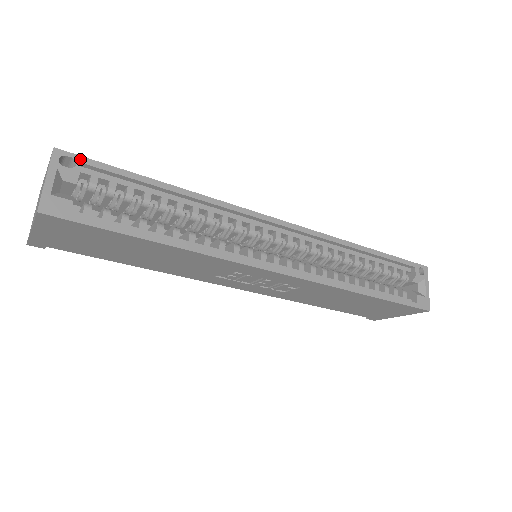
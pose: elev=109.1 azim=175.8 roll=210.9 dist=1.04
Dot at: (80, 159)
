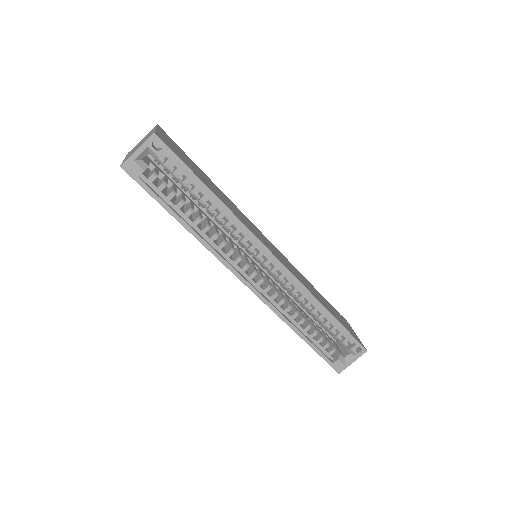
Dot at: (166, 148)
